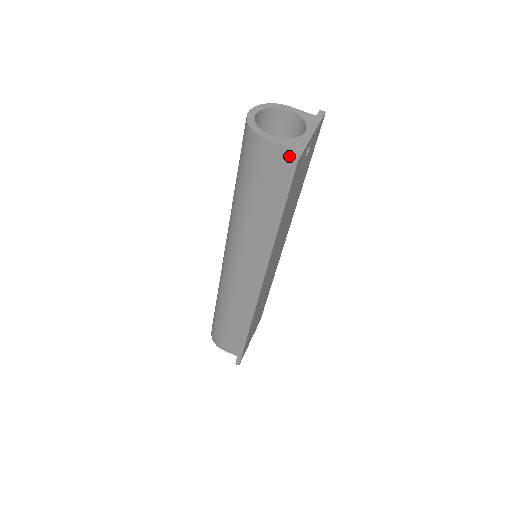
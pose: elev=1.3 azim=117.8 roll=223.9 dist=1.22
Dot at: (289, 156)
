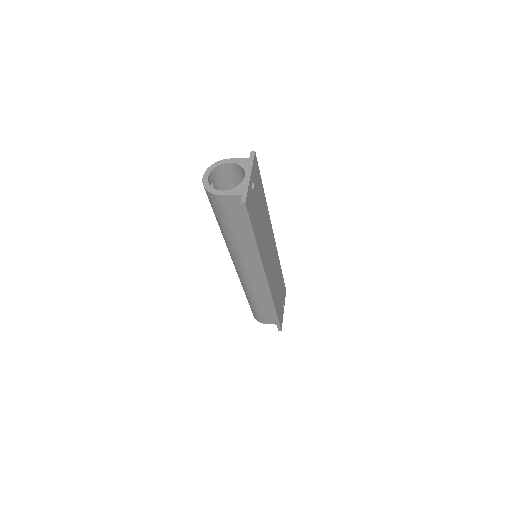
Dot at: (240, 200)
